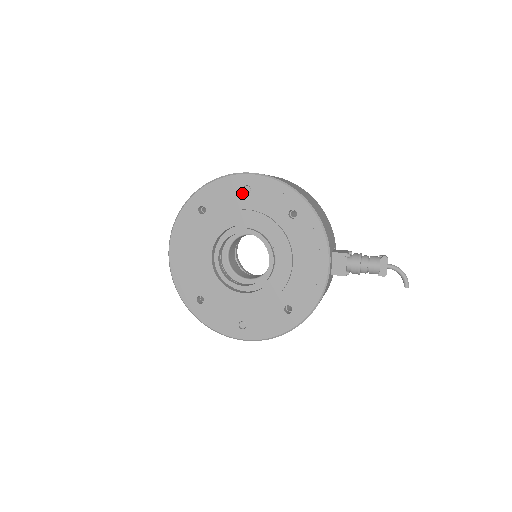
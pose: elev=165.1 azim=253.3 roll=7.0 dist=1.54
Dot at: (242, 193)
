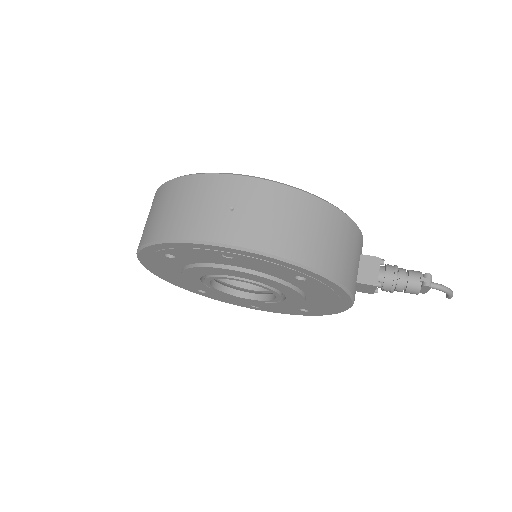
Dot at: (221, 257)
